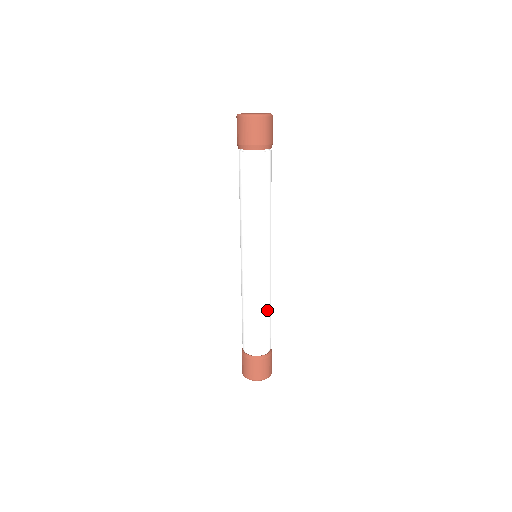
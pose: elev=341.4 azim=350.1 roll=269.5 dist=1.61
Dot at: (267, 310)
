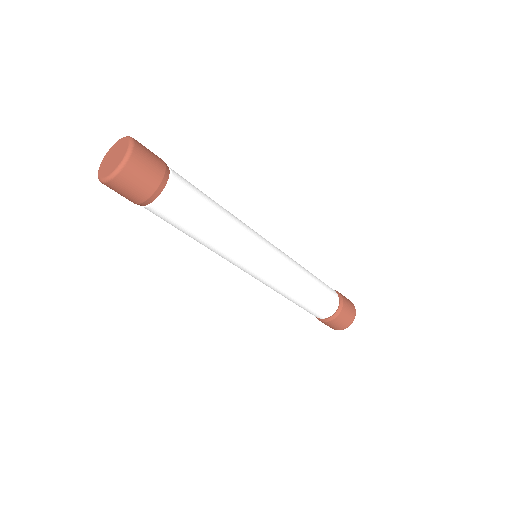
Dot at: (307, 288)
